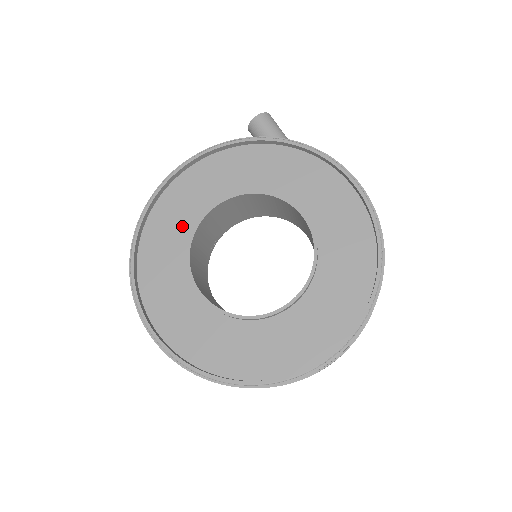
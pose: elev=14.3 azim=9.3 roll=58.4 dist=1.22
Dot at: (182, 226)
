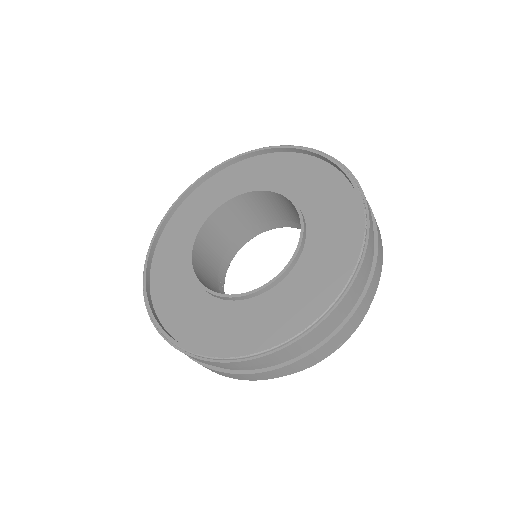
Dot at: (180, 270)
